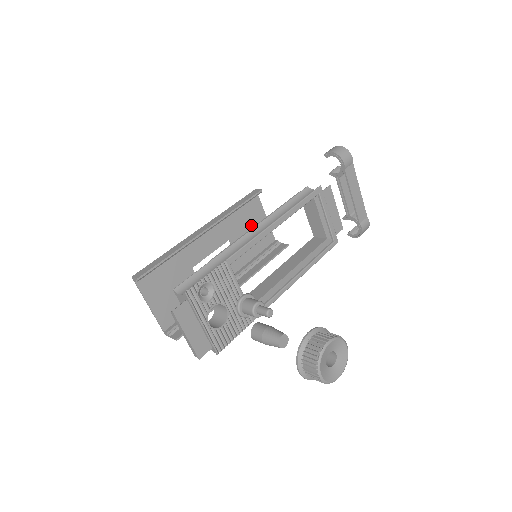
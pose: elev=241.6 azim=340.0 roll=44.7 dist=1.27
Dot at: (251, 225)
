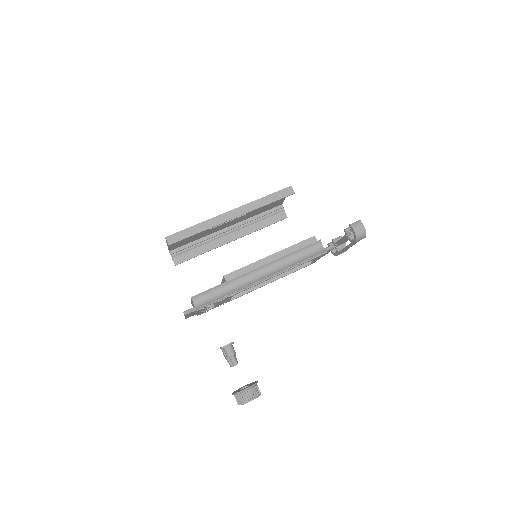
Dot at: occluded
